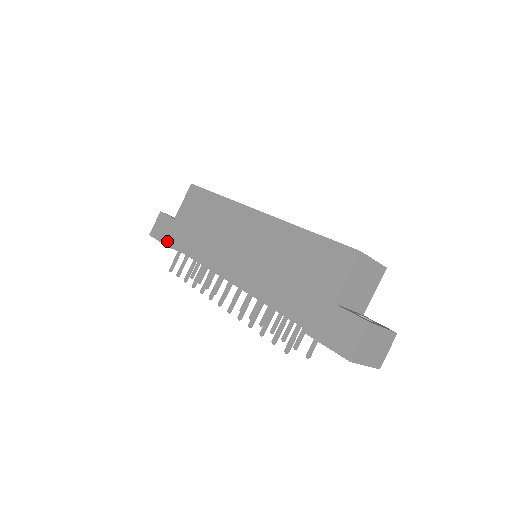
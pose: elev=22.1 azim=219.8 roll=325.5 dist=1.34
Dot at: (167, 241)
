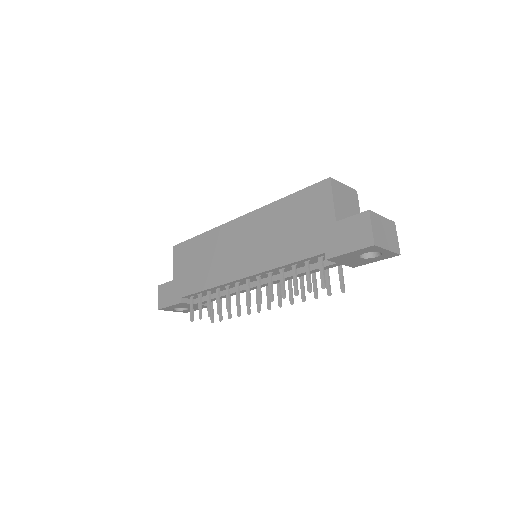
Dot at: (176, 300)
